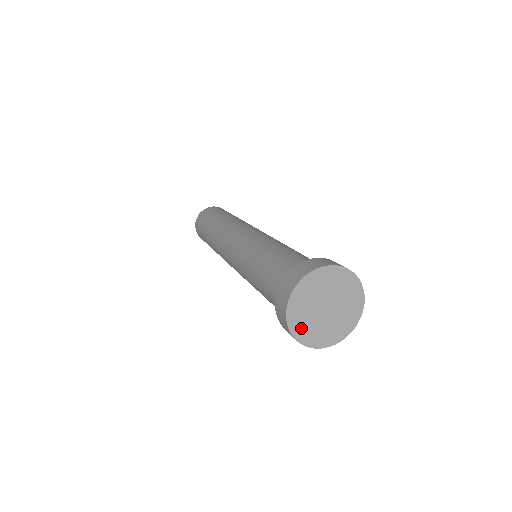
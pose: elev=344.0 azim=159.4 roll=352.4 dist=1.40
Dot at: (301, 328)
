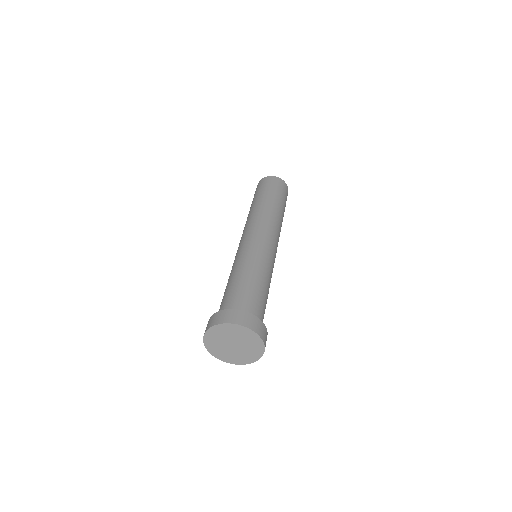
Dot at: (217, 351)
